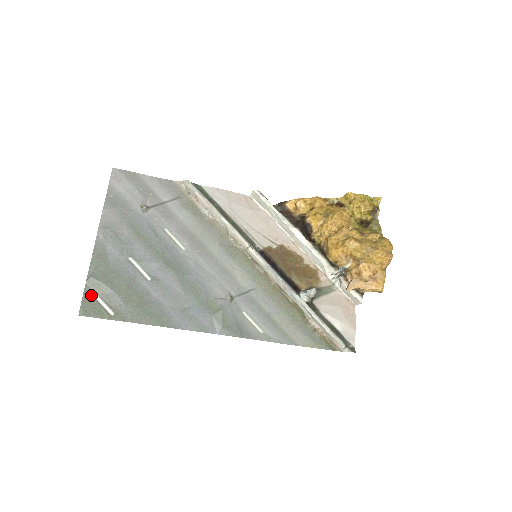
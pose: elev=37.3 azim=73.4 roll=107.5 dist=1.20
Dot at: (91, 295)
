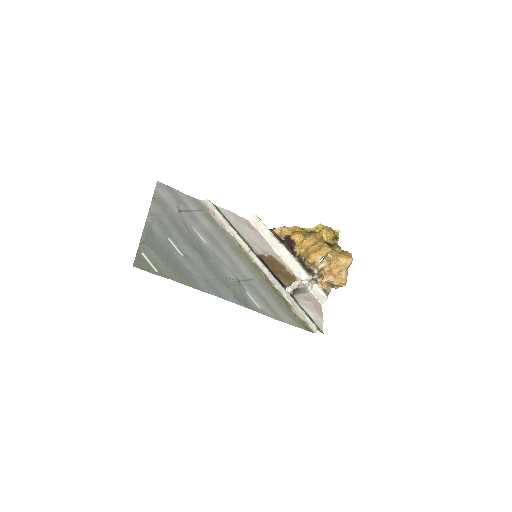
Dot at: (142, 255)
